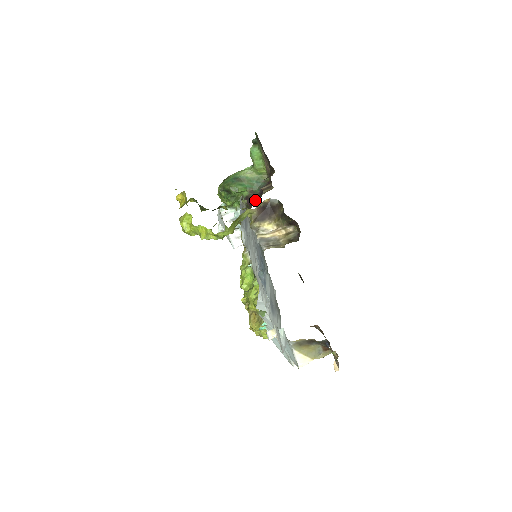
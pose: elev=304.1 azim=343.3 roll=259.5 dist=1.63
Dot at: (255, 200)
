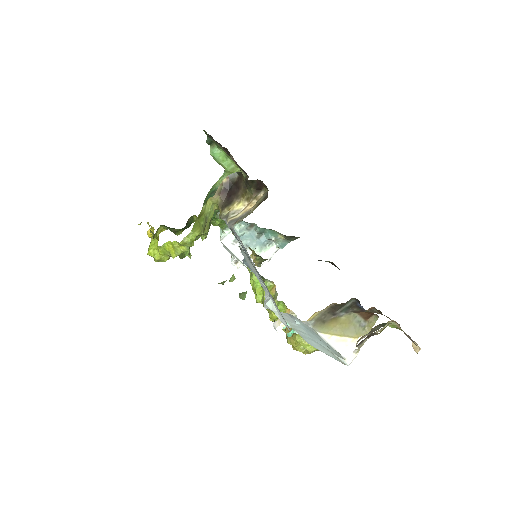
Dot at: occluded
